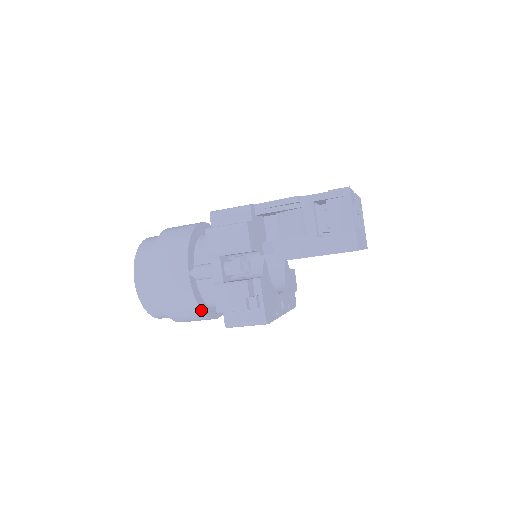
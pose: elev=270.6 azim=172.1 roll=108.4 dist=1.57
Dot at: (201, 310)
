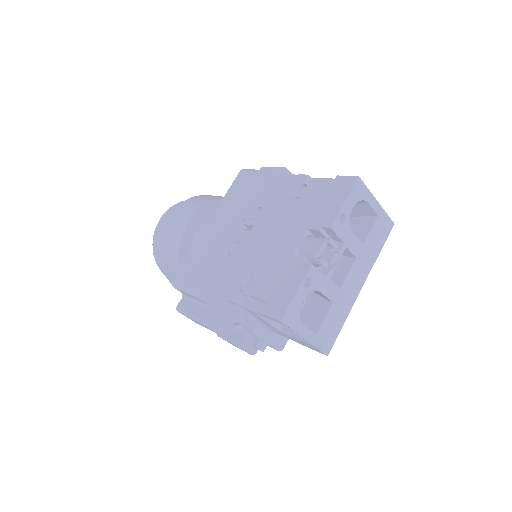
Dot at: occluded
